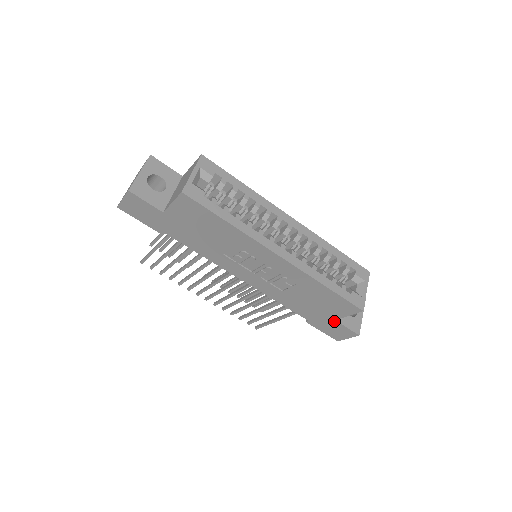
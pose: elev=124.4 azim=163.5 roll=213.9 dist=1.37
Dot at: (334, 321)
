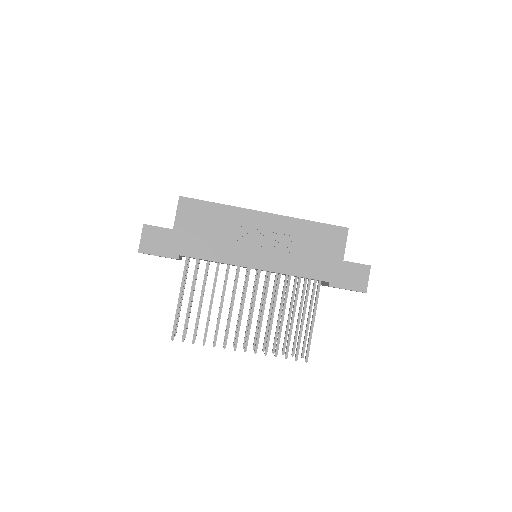
Dot at: (343, 263)
